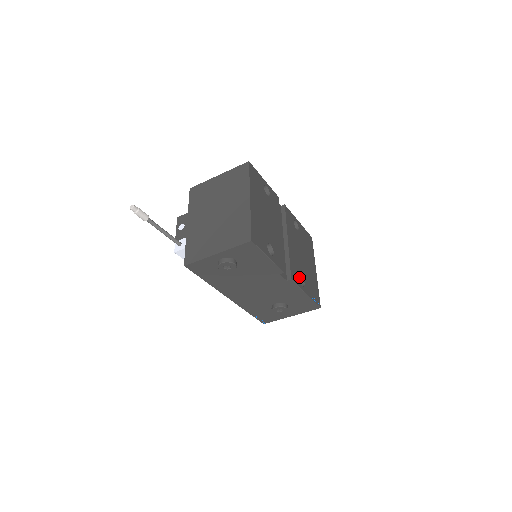
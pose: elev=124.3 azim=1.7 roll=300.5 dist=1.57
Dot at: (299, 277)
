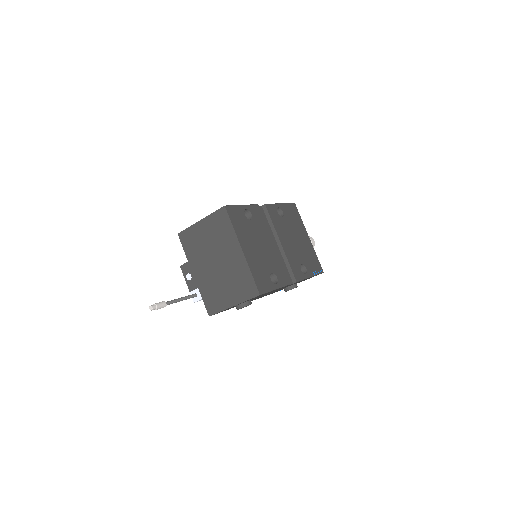
Dot at: (300, 265)
